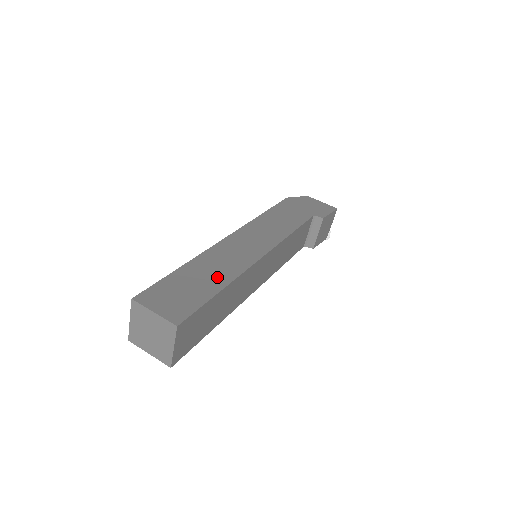
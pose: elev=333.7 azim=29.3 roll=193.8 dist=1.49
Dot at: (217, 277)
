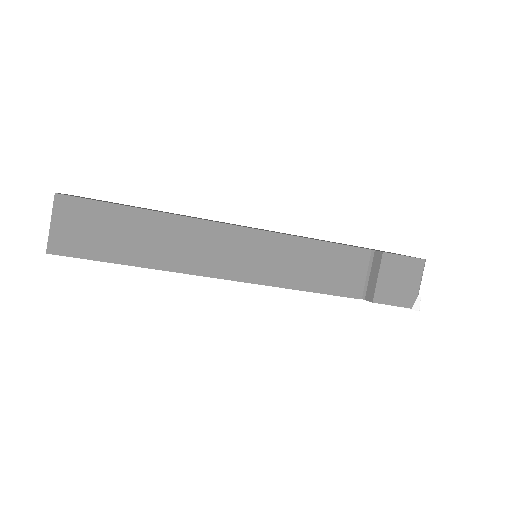
Dot at: occluded
